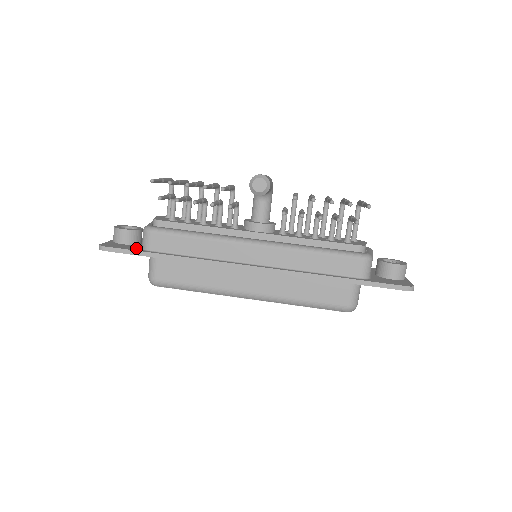
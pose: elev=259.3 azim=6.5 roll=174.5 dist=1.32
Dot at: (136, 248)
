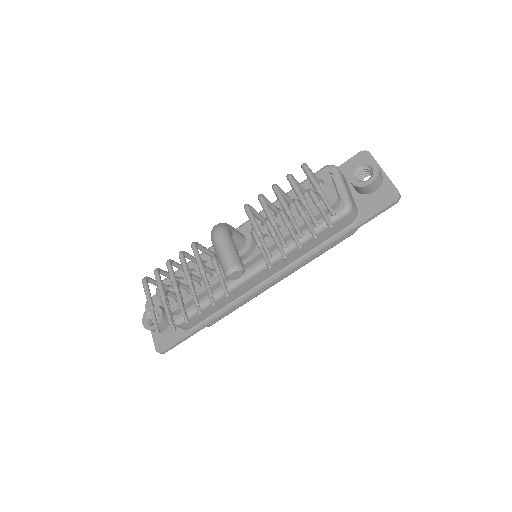
Dot at: (179, 332)
